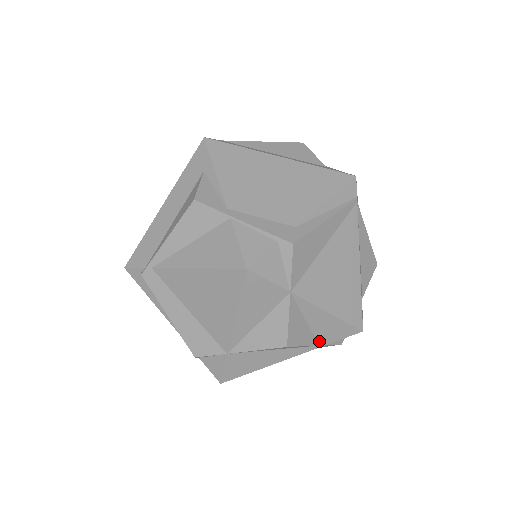
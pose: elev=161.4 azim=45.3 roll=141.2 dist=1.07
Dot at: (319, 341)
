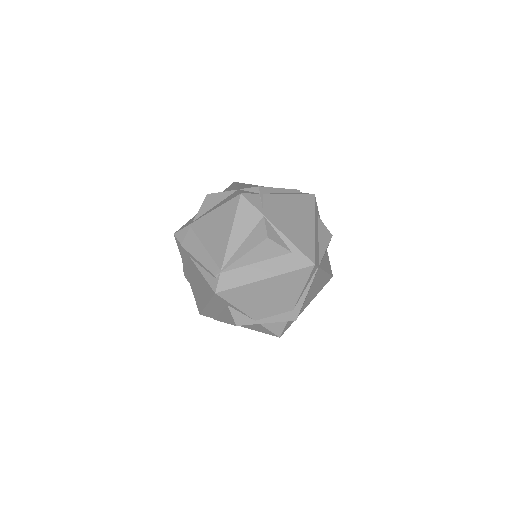
Dot at: occluded
